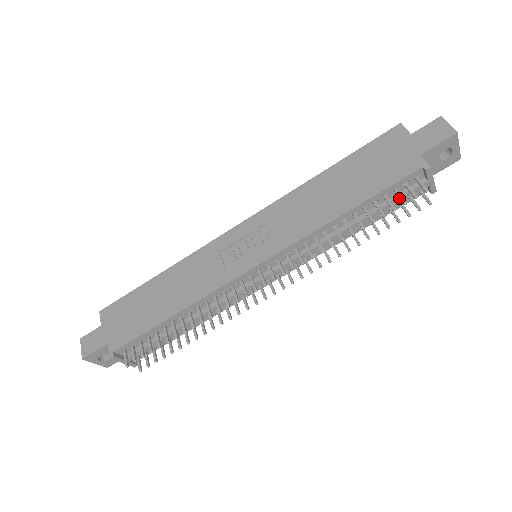
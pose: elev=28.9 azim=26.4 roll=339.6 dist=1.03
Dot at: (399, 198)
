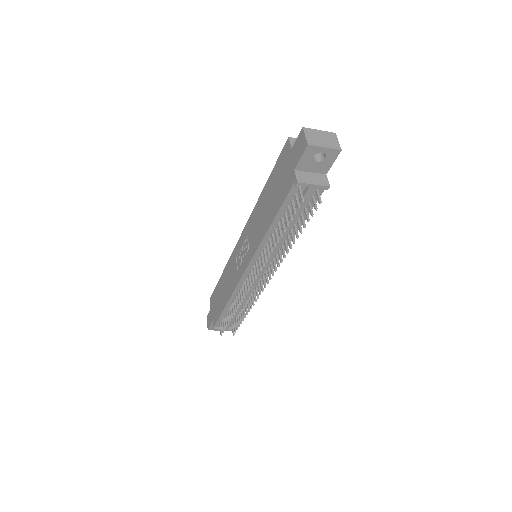
Dot at: (293, 208)
